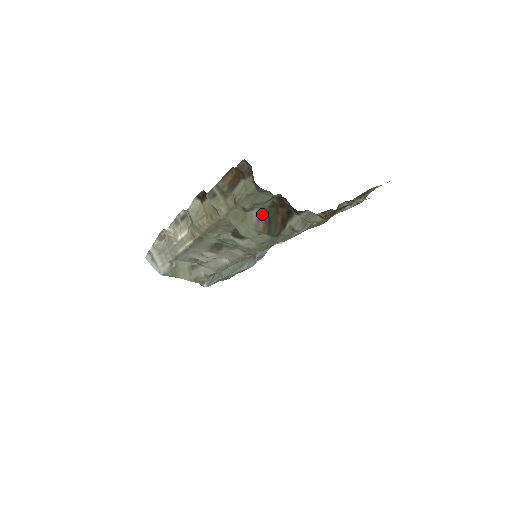
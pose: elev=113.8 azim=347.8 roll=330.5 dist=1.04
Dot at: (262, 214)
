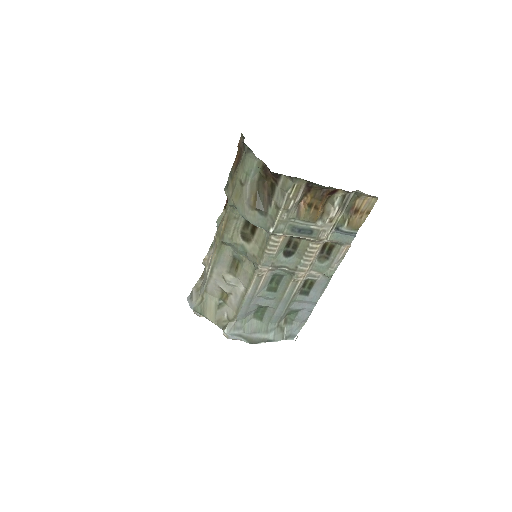
Dot at: (253, 188)
